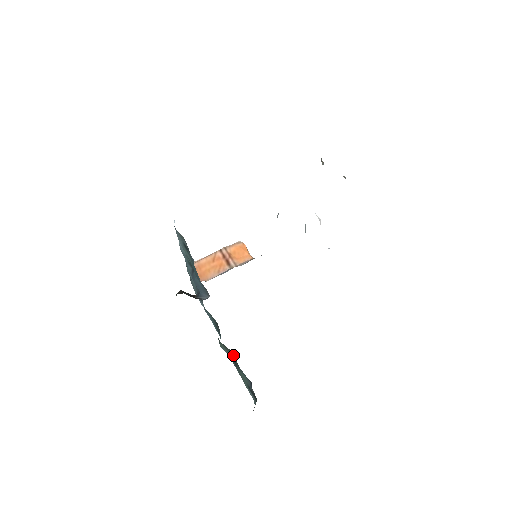
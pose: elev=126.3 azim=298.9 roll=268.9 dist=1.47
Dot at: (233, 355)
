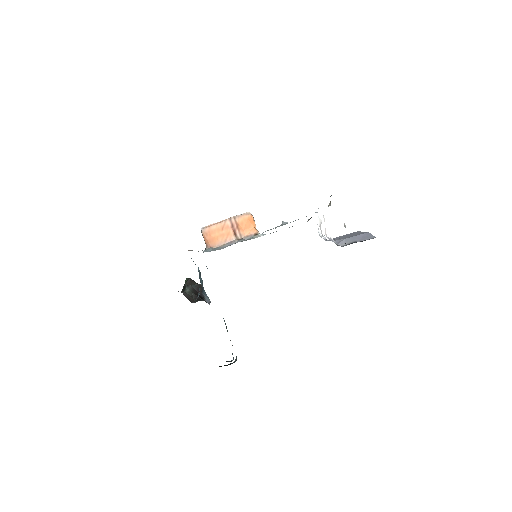
Dot at: occluded
